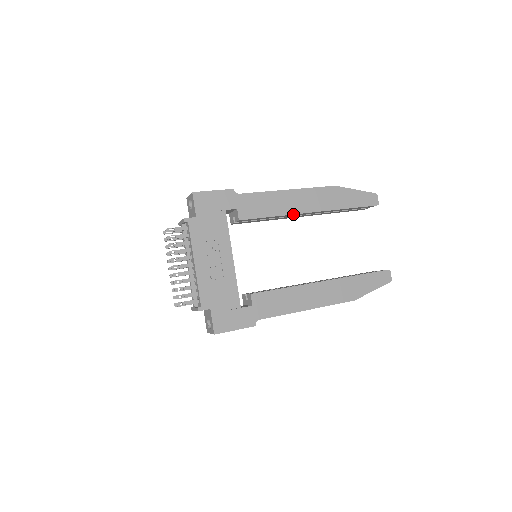
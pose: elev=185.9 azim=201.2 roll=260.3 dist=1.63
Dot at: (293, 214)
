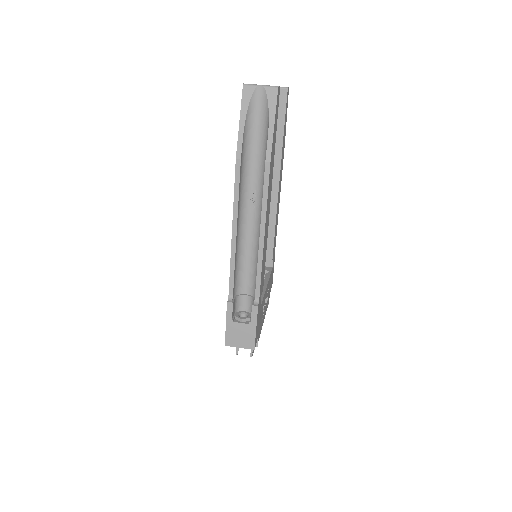
Dot at: (268, 225)
